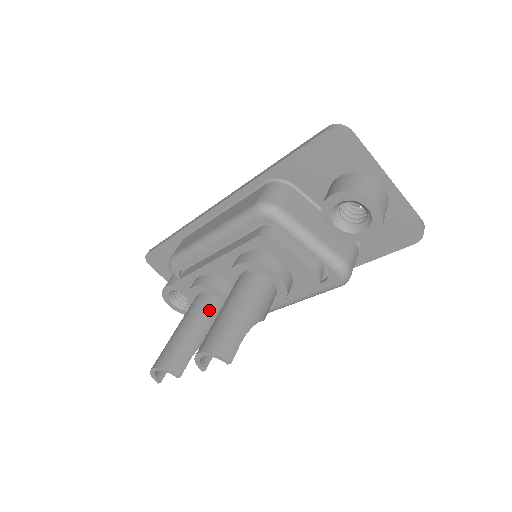
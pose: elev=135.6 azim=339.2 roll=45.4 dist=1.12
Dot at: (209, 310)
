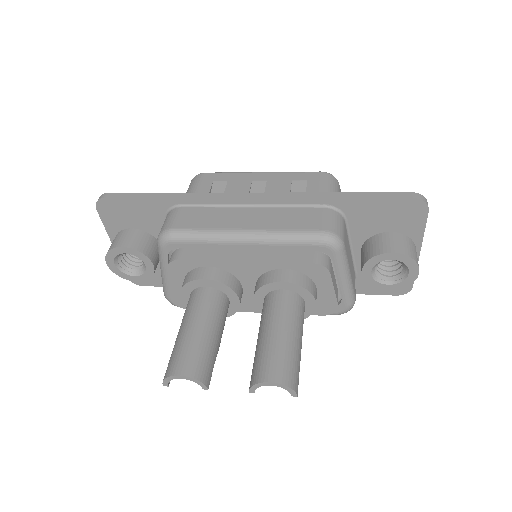
Dot at: (223, 311)
